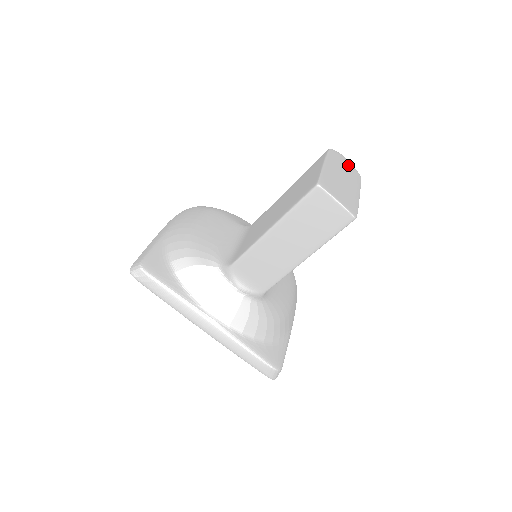
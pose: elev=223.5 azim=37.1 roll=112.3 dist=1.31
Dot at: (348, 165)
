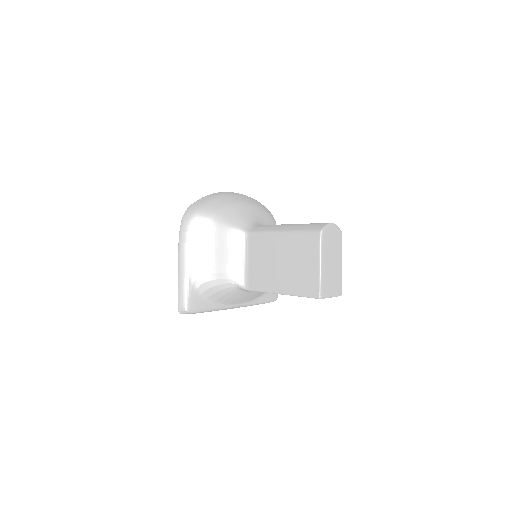
Dot at: (334, 233)
